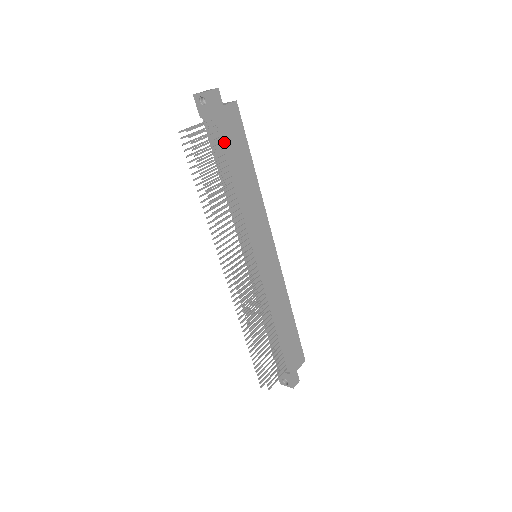
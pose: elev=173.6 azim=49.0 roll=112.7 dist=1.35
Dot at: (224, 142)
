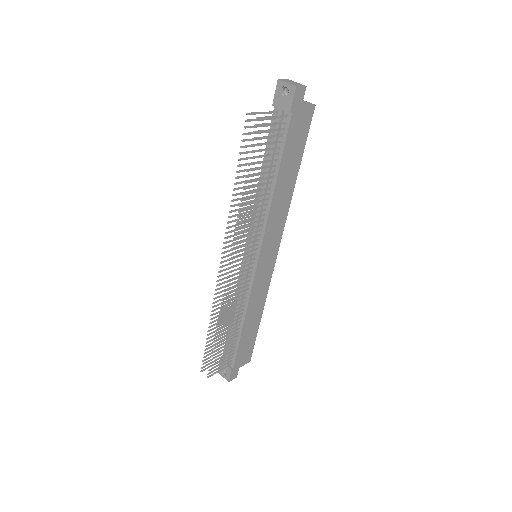
Dot at: (284, 142)
